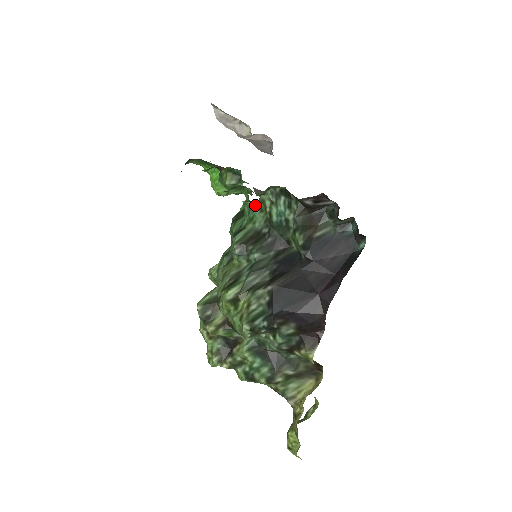
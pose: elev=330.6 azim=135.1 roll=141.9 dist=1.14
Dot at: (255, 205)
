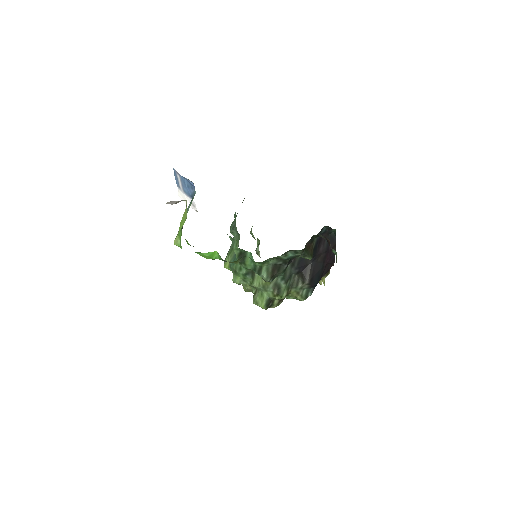
Dot at: (267, 260)
